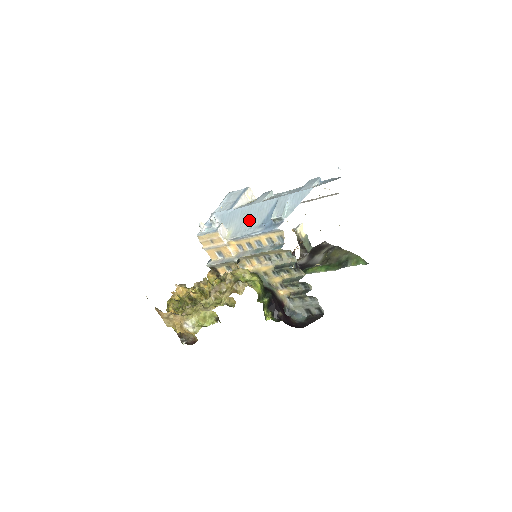
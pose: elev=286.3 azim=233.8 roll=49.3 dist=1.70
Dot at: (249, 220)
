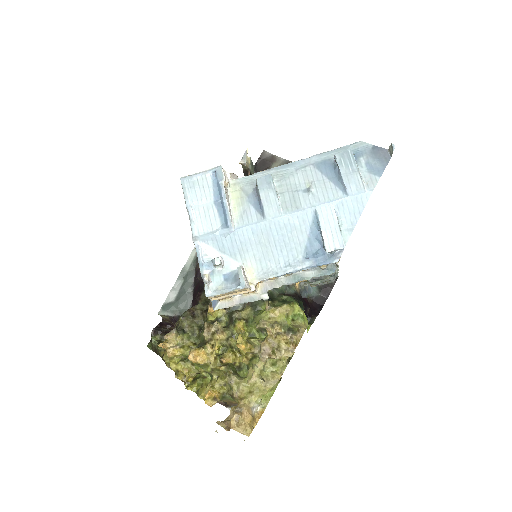
Dot at: (278, 249)
